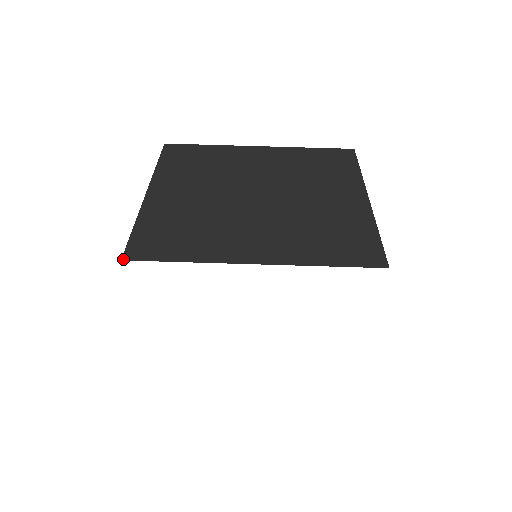
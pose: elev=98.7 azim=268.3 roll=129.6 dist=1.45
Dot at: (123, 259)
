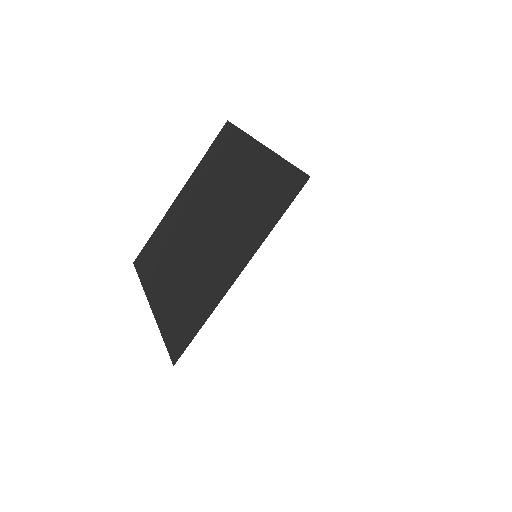
Dot at: (174, 364)
